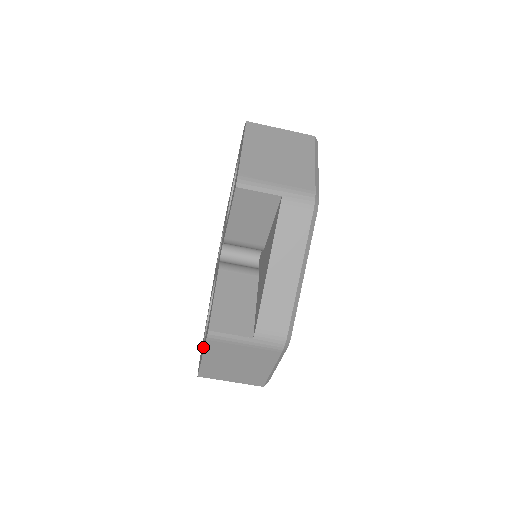
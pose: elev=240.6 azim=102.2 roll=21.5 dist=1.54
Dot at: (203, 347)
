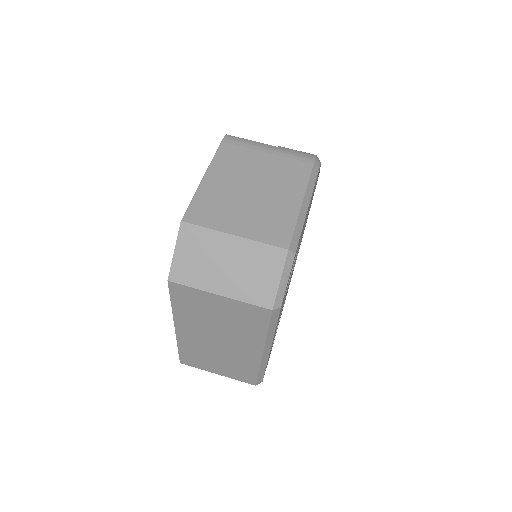
Dot at: occluded
